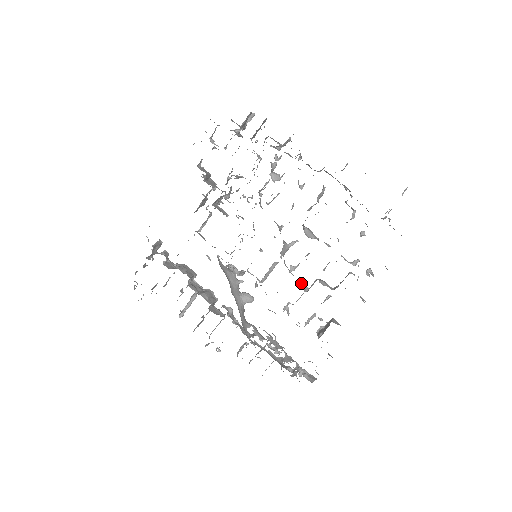
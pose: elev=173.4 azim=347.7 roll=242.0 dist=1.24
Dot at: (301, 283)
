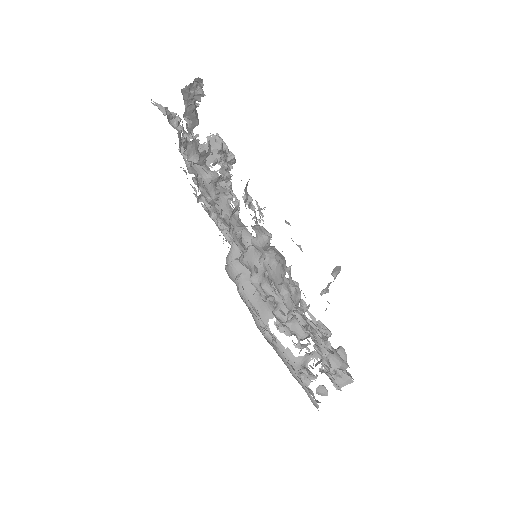
Dot at: occluded
